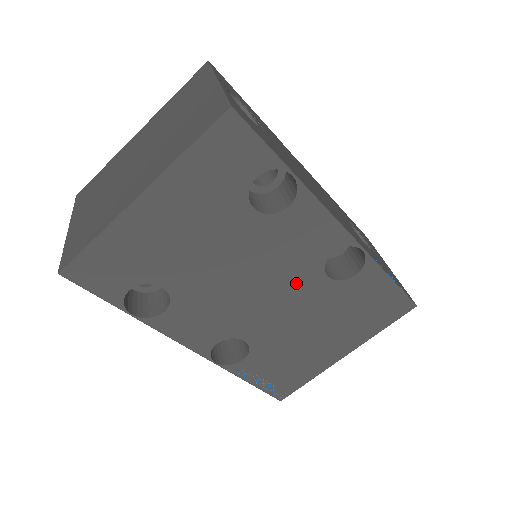
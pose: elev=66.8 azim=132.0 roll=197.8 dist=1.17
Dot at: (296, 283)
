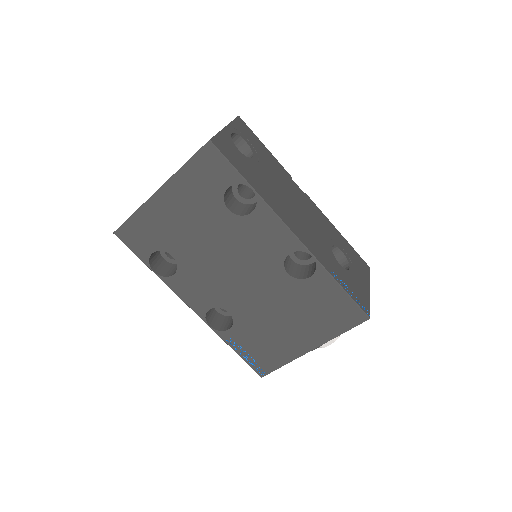
Dot at: (263, 273)
